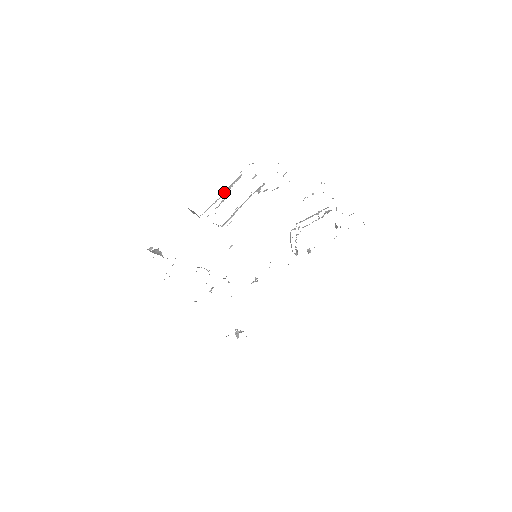
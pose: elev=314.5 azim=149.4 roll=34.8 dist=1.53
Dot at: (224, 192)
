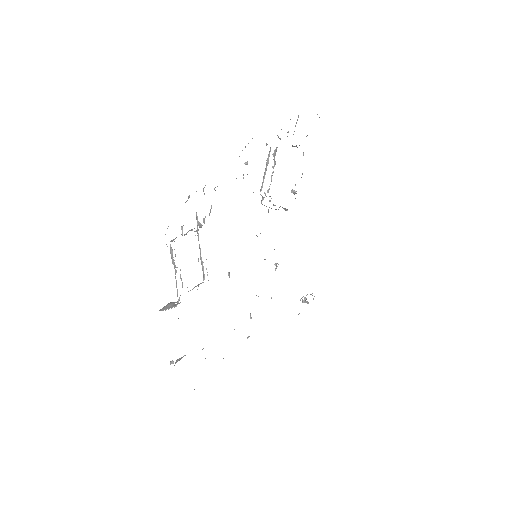
Dot at: occluded
